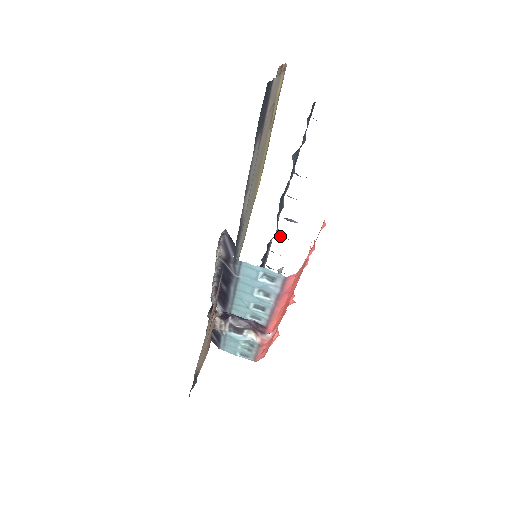
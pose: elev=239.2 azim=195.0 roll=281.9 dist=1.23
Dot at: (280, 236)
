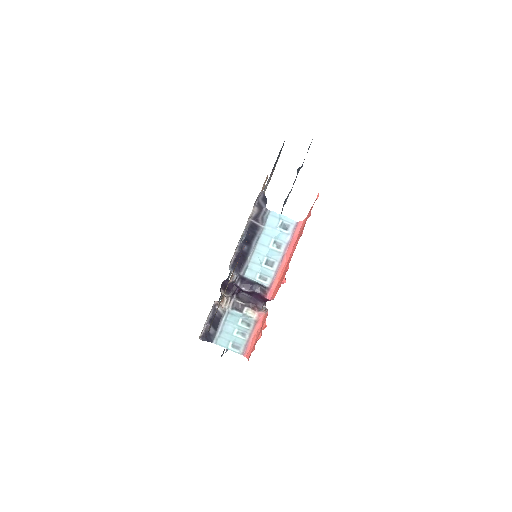
Dot at: occluded
